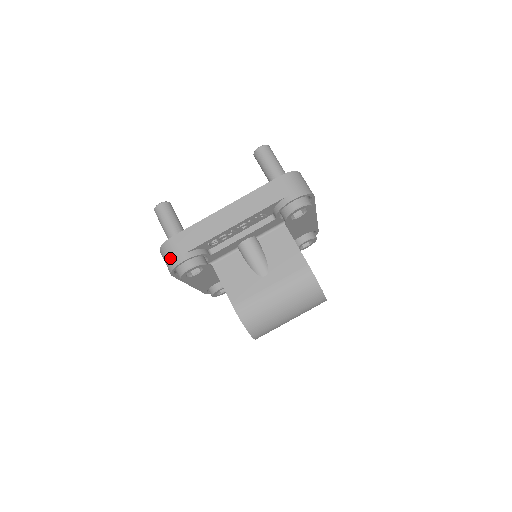
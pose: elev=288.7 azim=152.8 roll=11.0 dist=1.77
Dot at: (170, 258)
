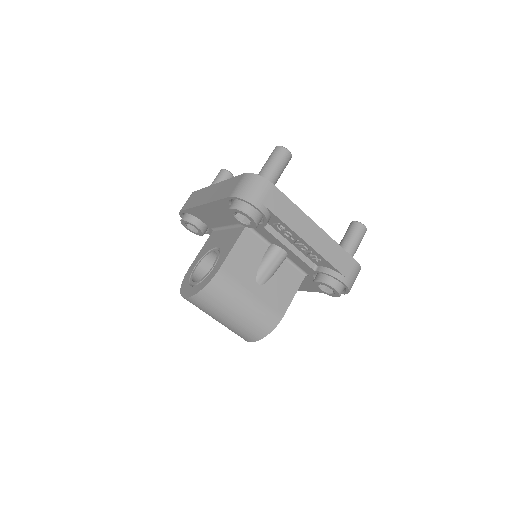
Dot at: (253, 192)
